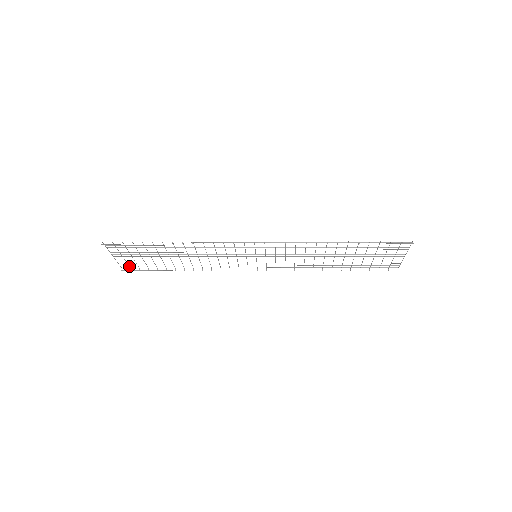
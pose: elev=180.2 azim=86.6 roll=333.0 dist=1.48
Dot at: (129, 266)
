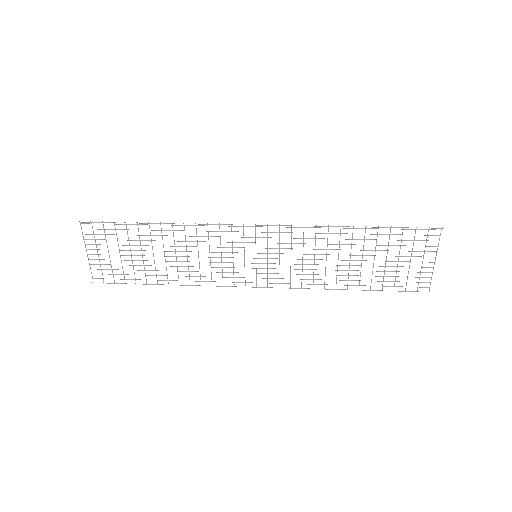
Dot at: occluded
